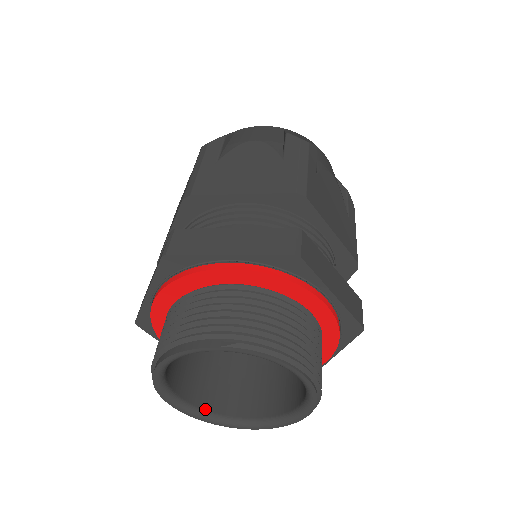
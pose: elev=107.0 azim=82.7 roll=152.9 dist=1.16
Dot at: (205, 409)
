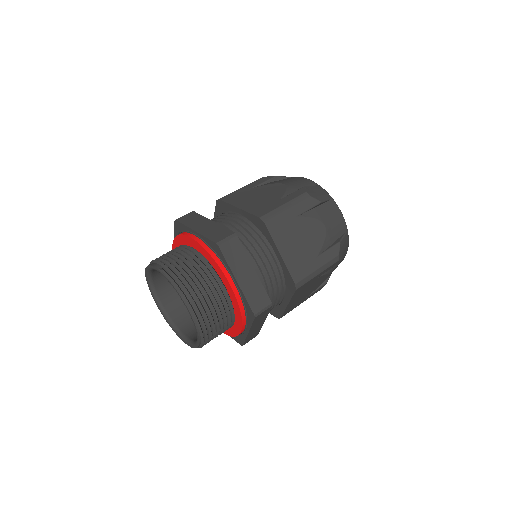
Dot at: (171, 318)
